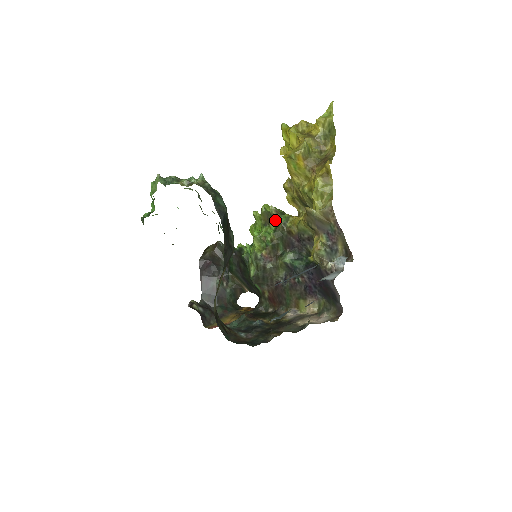
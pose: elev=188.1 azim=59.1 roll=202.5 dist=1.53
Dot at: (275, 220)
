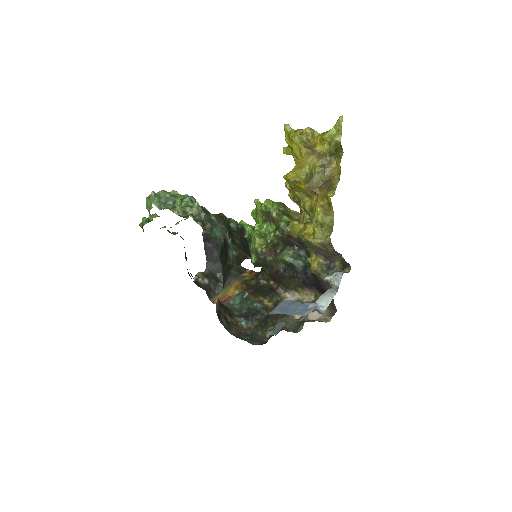
Dot at: (276, 221)
